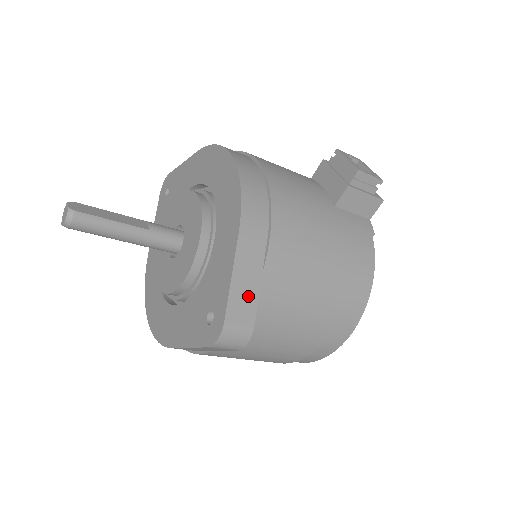
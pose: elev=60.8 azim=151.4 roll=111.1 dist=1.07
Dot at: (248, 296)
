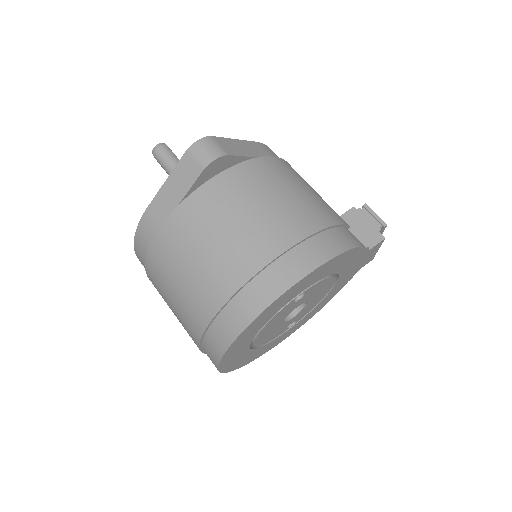
Dot at: (238, 150)
